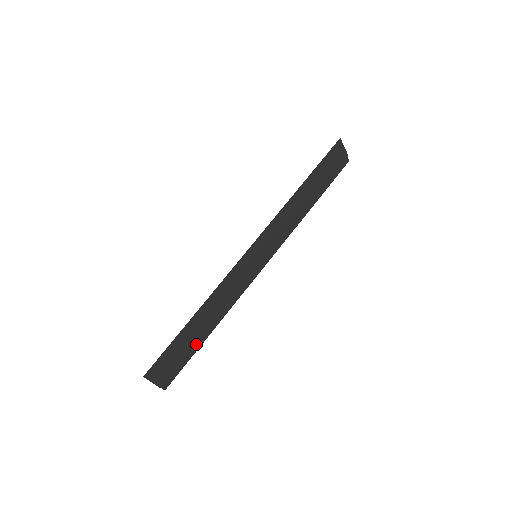
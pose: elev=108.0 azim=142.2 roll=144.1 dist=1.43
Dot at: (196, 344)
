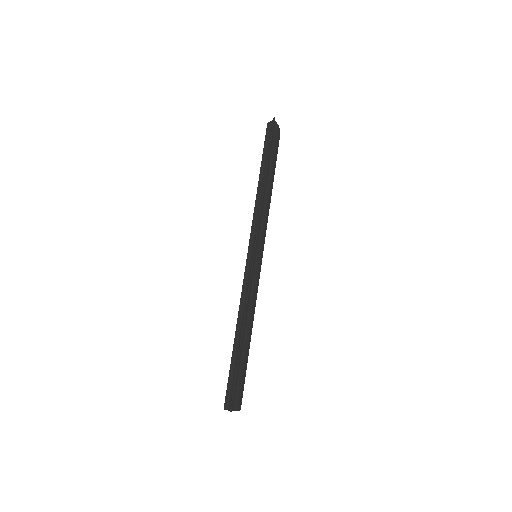
Dot at: (246, 357)
